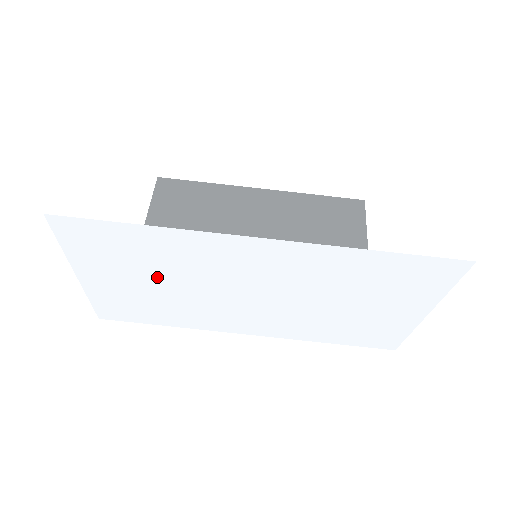
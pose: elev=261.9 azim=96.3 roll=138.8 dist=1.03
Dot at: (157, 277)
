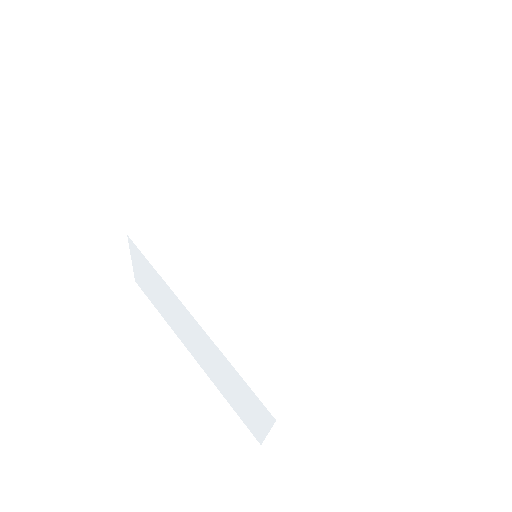
Dot at: (269, 142)
